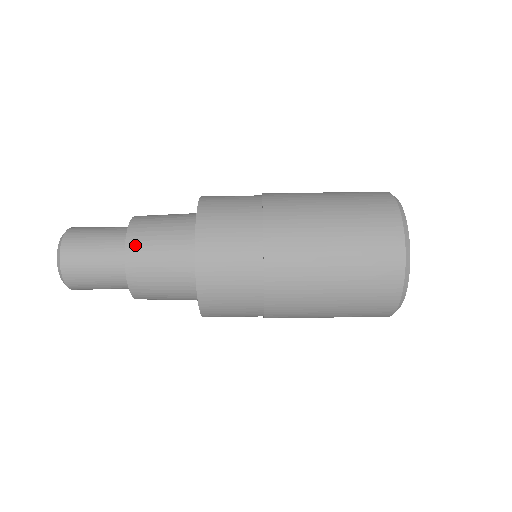
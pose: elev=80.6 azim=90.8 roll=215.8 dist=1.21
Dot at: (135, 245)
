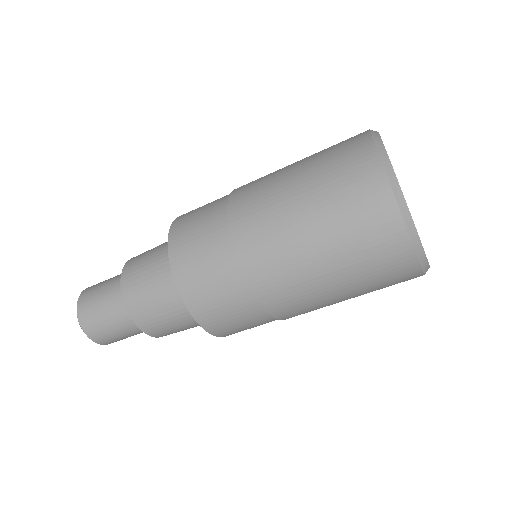
Dot at: (165, 335)
